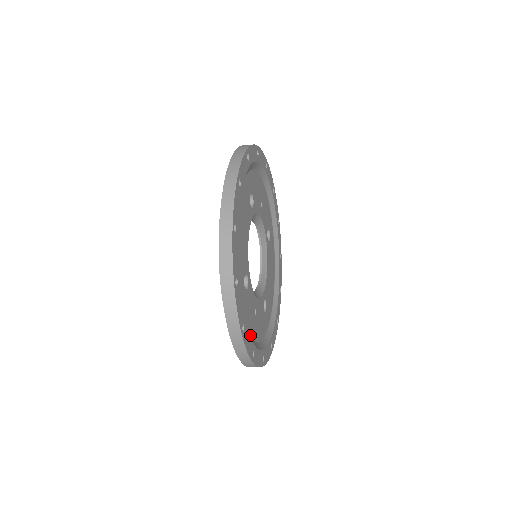
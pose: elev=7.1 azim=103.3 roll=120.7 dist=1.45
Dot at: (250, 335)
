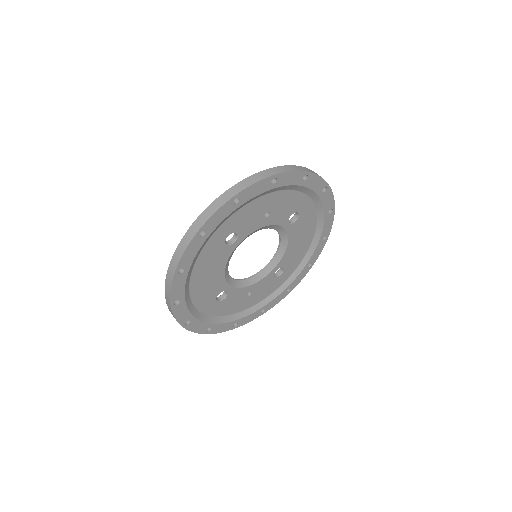
Dot at: (237, 312)
